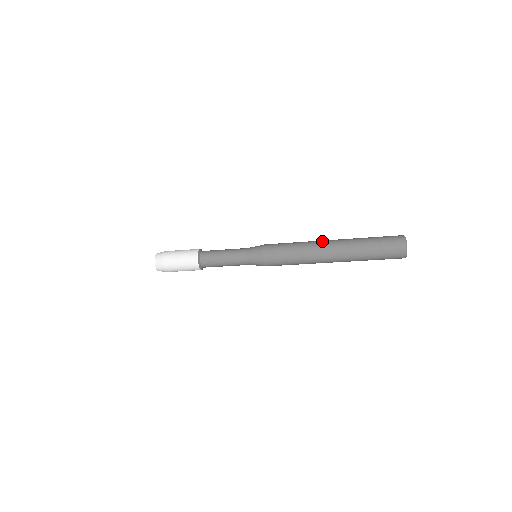
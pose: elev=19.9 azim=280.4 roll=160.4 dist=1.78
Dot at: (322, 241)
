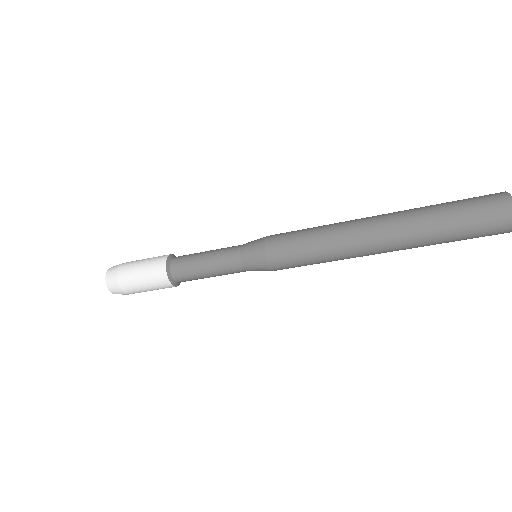
Dot at: (360, 220)
